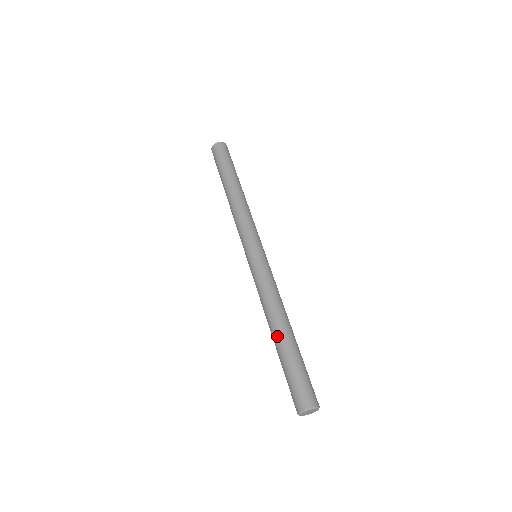
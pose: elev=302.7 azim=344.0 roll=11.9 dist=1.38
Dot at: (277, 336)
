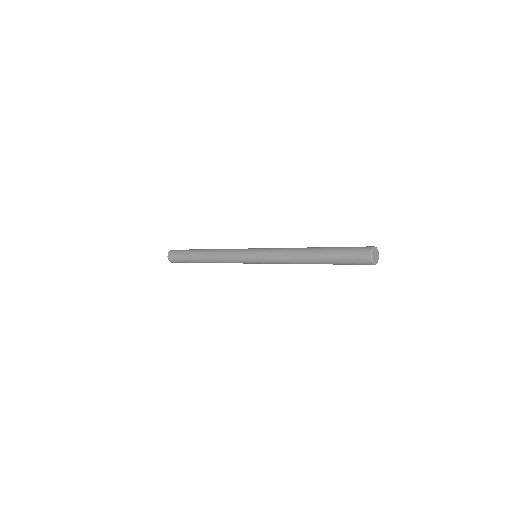
Dot at: (316, 248)
